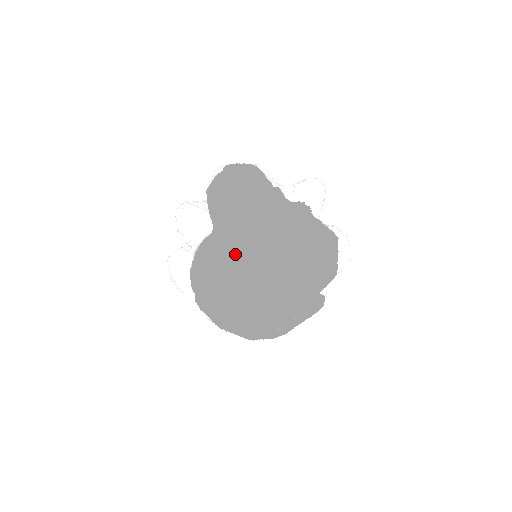
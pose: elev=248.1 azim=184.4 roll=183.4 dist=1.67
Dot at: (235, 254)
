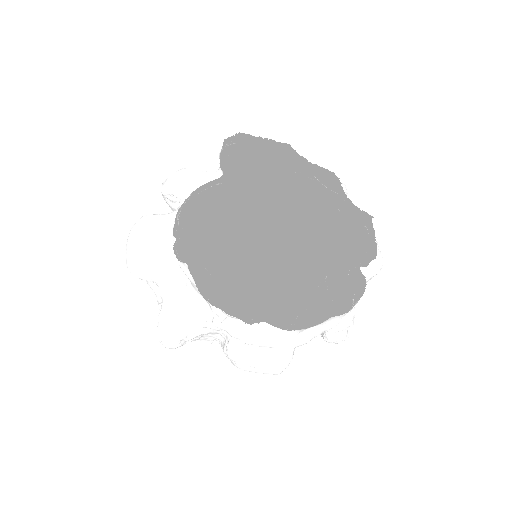
Dot at: (219, 269)
